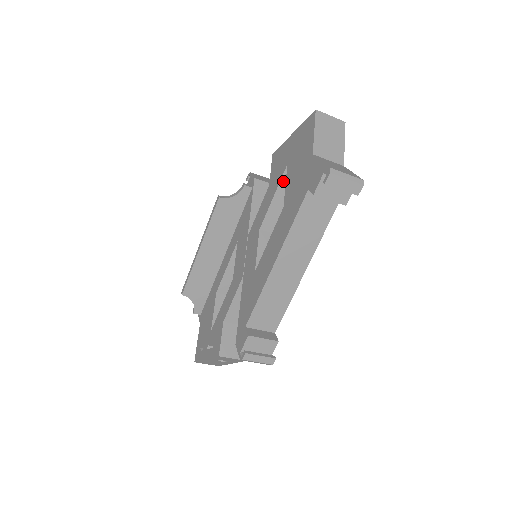
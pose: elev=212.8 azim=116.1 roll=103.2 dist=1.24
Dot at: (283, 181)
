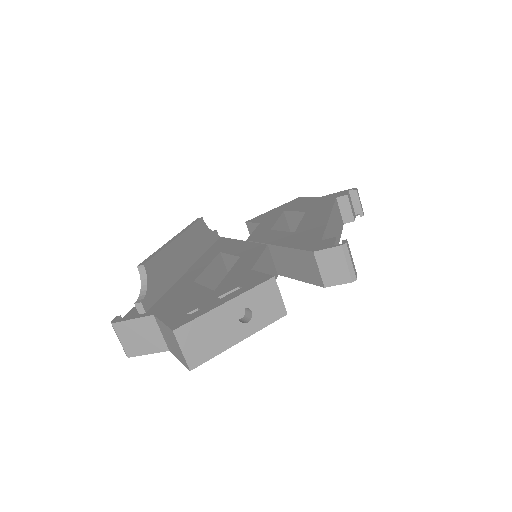
Dot at: (281, 217)
